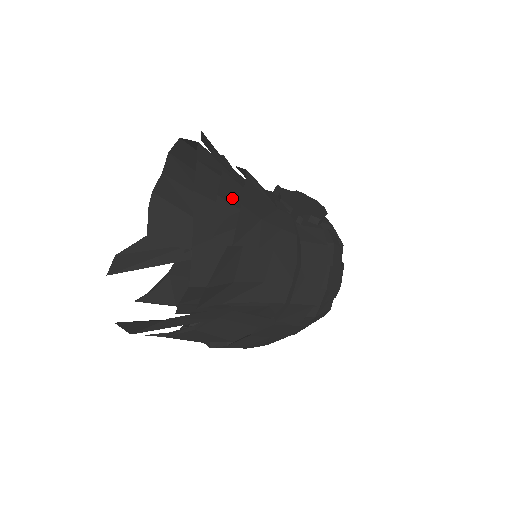
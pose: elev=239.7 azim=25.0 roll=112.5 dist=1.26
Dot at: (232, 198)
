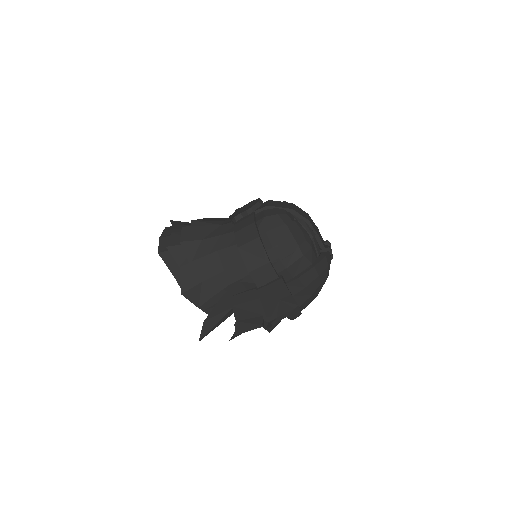
Dot at: (179, 242)
